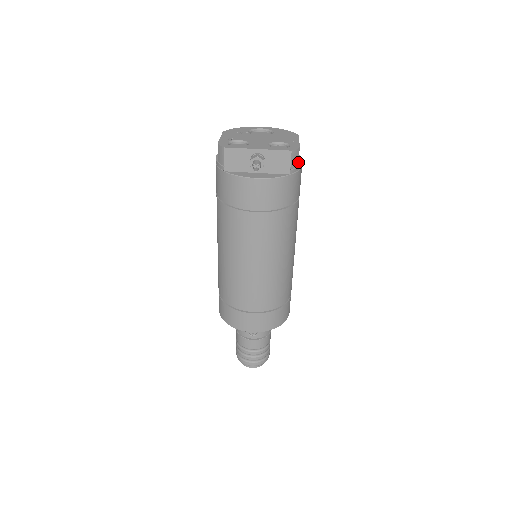
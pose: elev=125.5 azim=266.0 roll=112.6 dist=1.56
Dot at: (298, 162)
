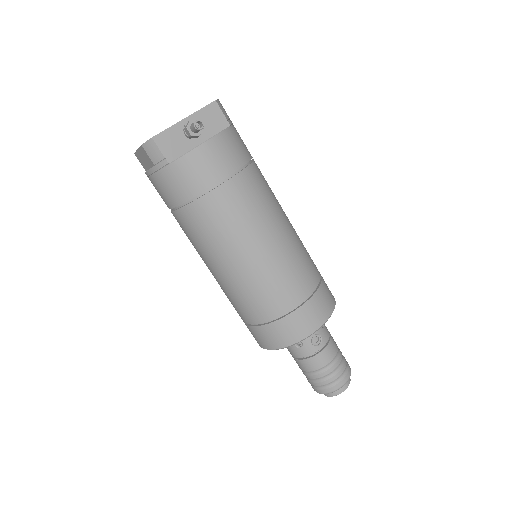
Dot at: (227, 115)
